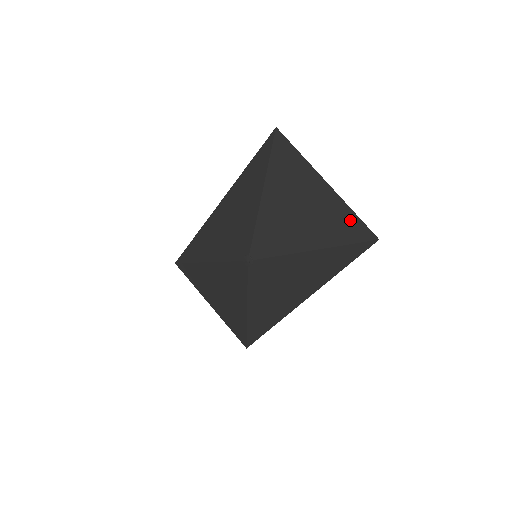
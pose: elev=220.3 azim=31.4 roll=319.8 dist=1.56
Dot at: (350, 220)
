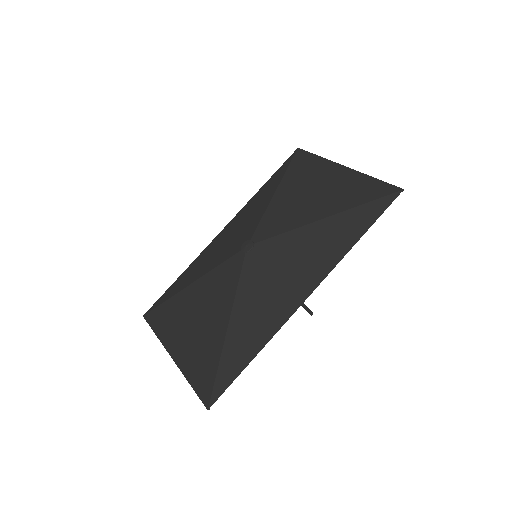
Dot at: (370, 184)
